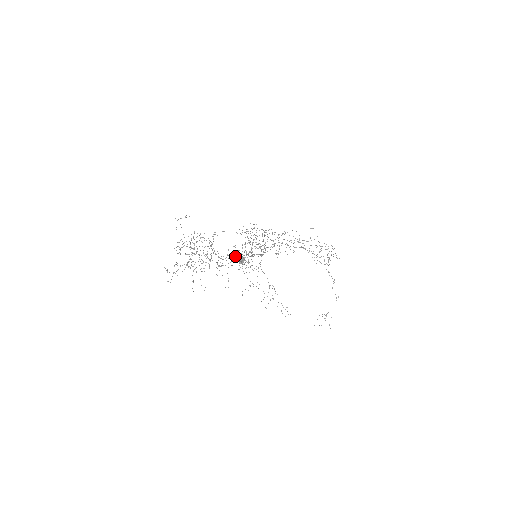
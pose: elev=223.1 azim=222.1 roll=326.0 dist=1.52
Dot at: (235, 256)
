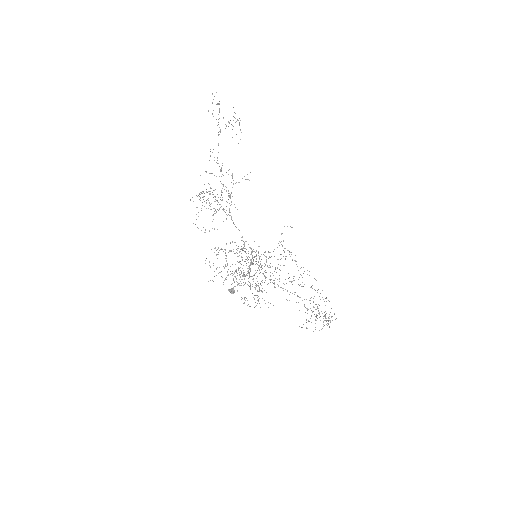
Dot at: occluded
